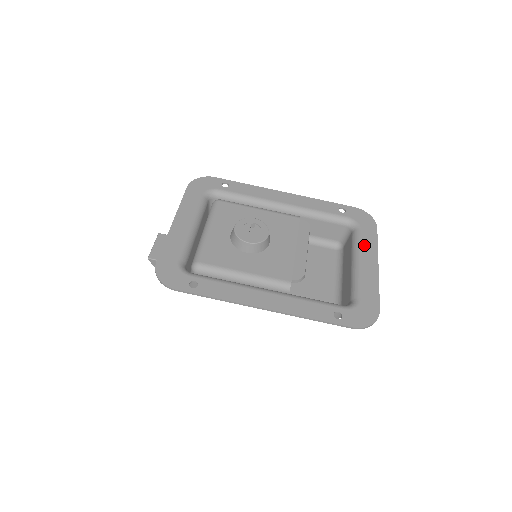
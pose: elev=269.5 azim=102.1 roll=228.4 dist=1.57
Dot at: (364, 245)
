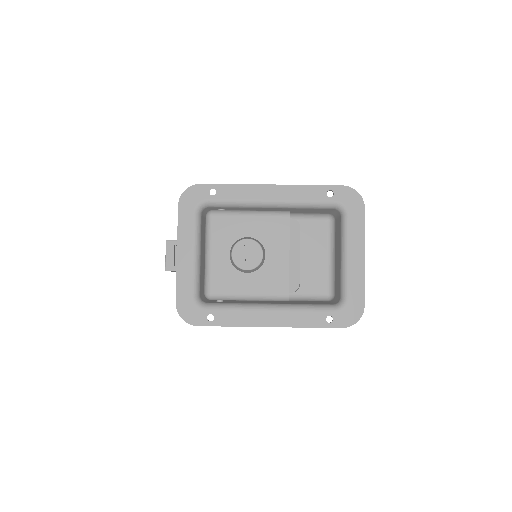
Dot at: (352, 235)
